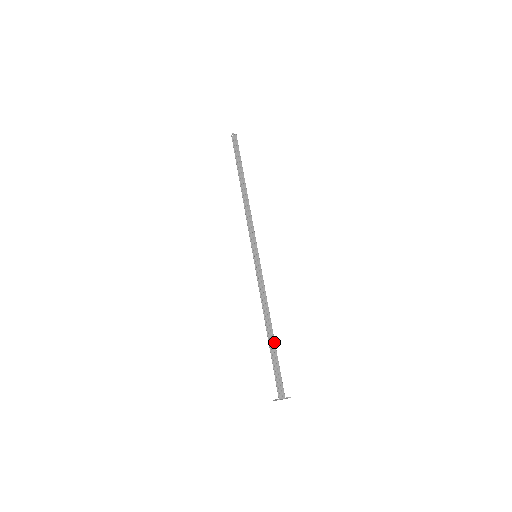
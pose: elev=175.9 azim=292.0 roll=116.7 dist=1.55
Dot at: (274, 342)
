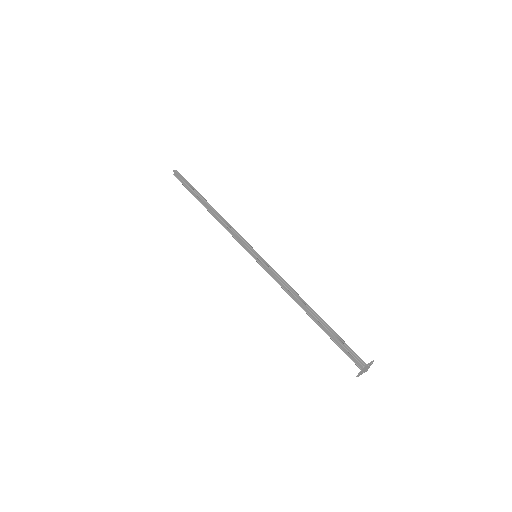
Dot at: (322, 320)
